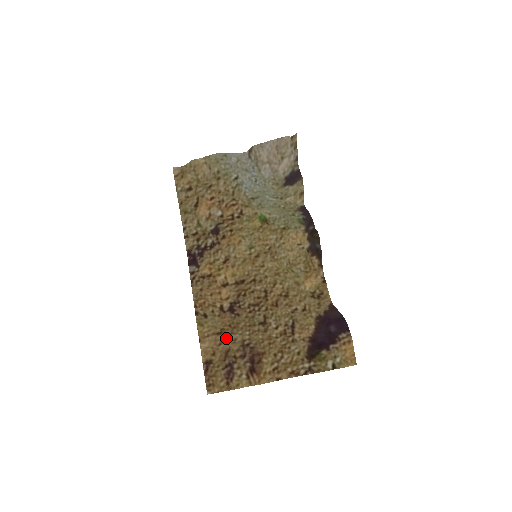
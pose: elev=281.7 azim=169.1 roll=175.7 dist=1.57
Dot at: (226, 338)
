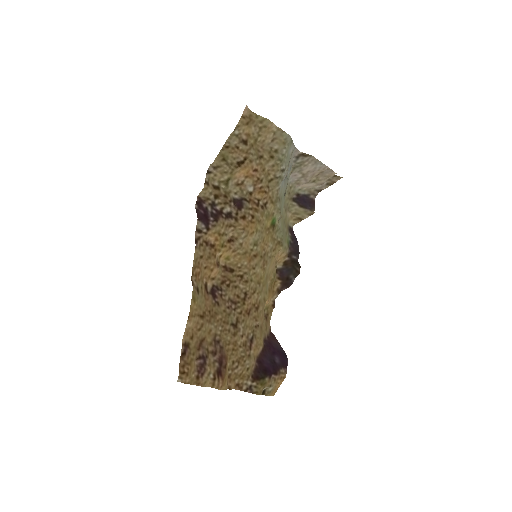
Dot at: (205, 325)
